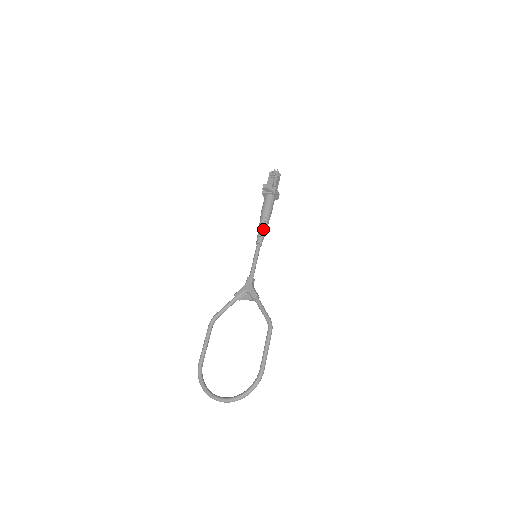
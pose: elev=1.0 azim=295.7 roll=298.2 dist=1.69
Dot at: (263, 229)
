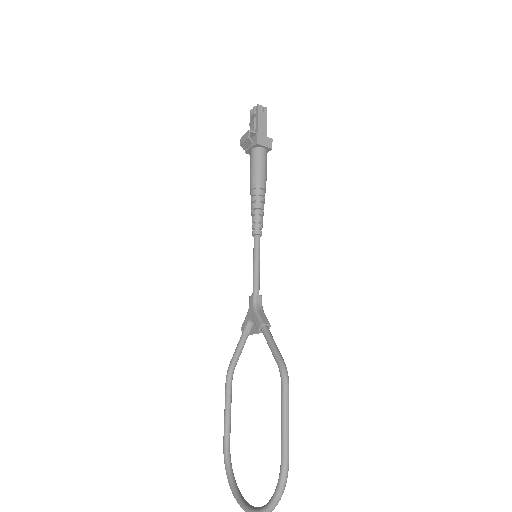
Dot at: (257, 208)
